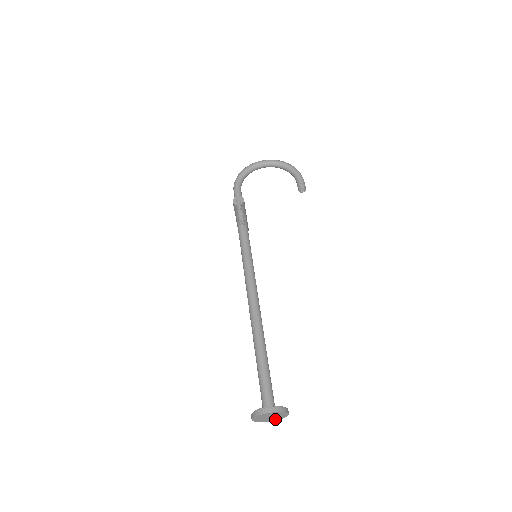
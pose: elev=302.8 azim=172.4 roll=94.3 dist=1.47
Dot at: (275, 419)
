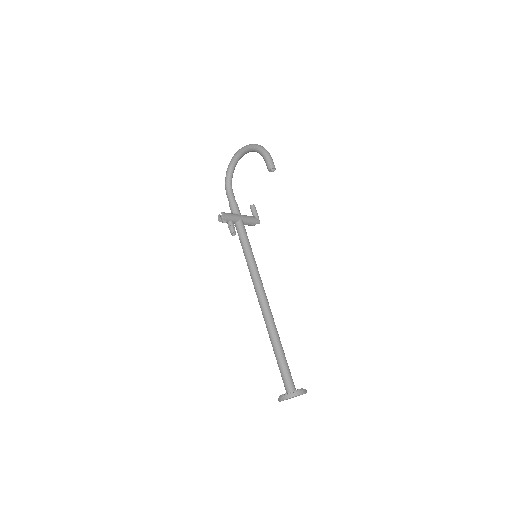
Dot at: occluded
